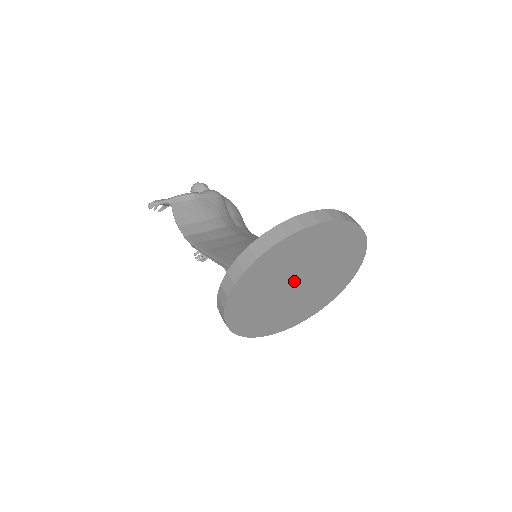
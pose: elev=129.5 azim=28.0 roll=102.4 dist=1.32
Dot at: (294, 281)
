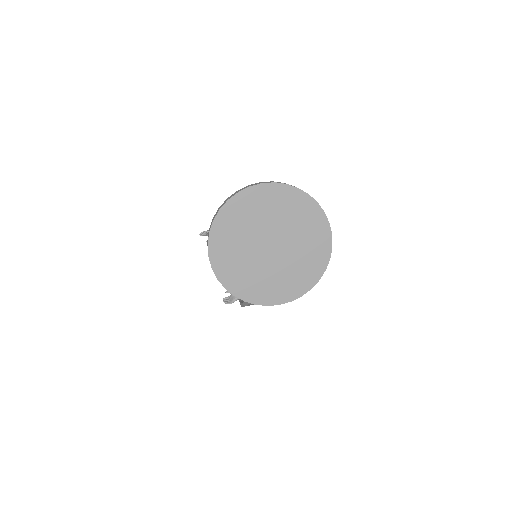
Dot at: (267, 239)
